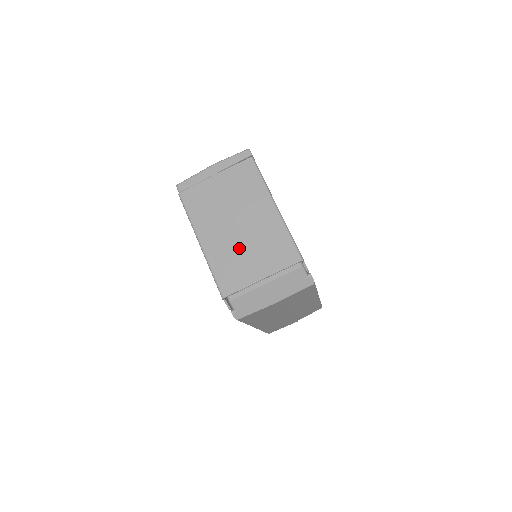
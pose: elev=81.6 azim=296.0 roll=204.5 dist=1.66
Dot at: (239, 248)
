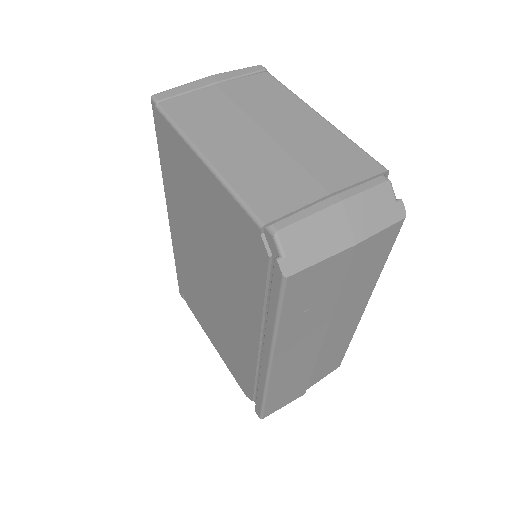
Dot at: (276, 158)
